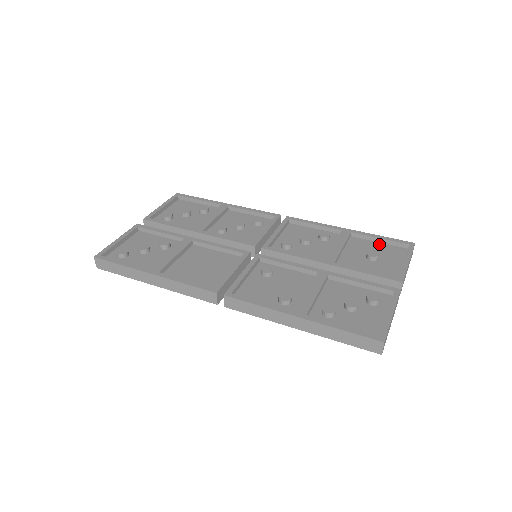
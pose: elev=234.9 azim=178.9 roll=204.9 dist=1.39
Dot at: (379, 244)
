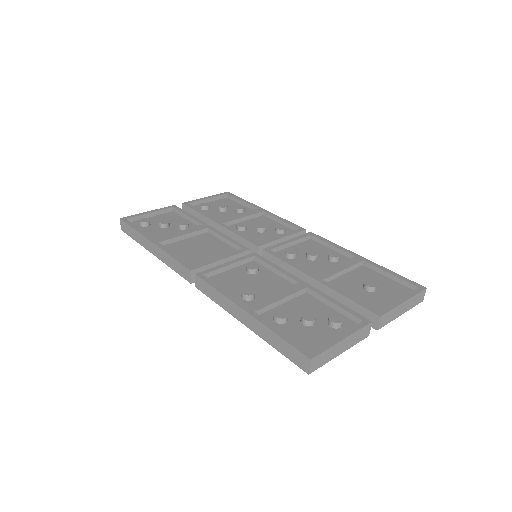
Dot at: (388, 279)
